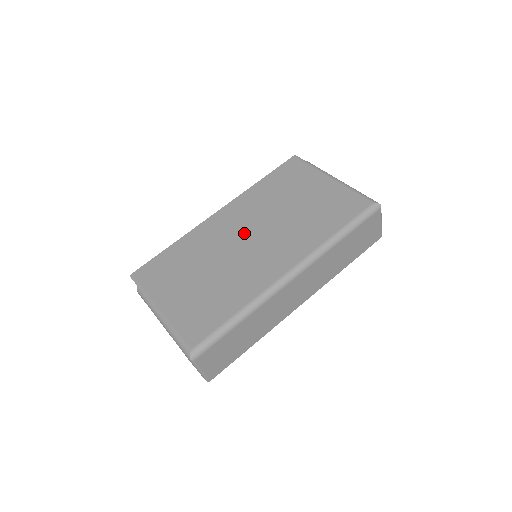
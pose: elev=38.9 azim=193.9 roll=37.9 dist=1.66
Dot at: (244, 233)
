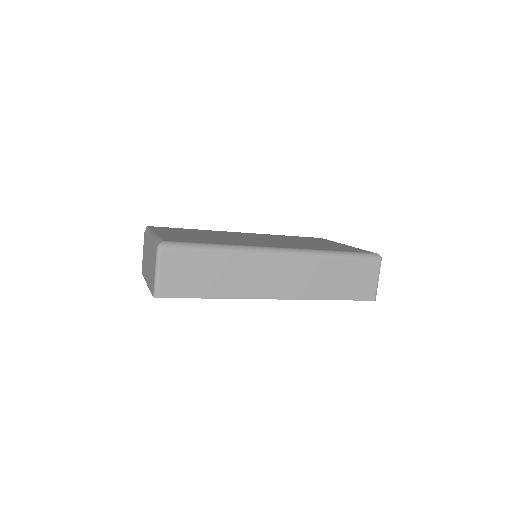
Dot at: (256, 238)
